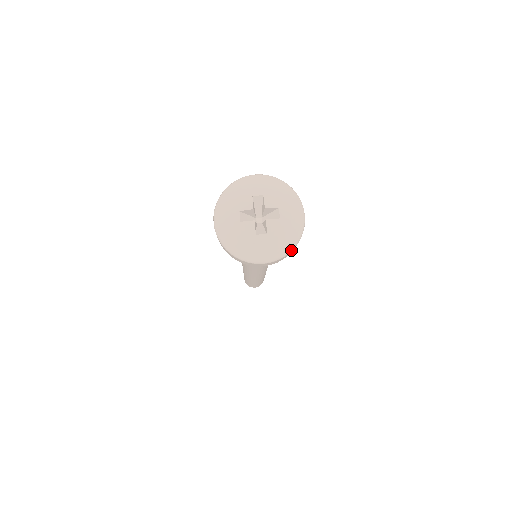
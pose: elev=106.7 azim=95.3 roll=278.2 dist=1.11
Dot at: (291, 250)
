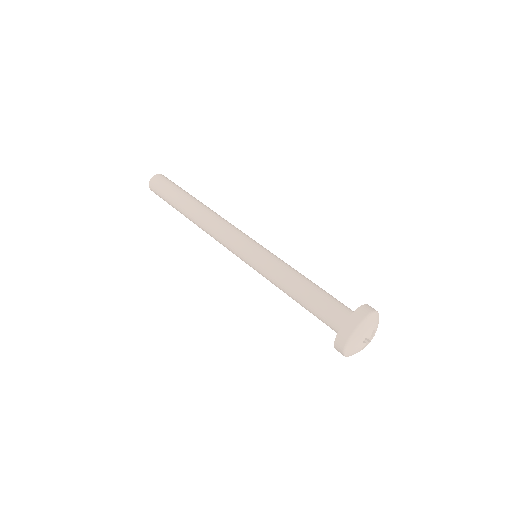
Dot at: occluded
